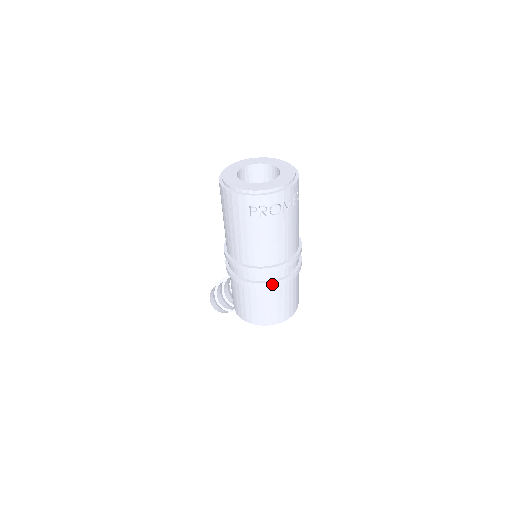
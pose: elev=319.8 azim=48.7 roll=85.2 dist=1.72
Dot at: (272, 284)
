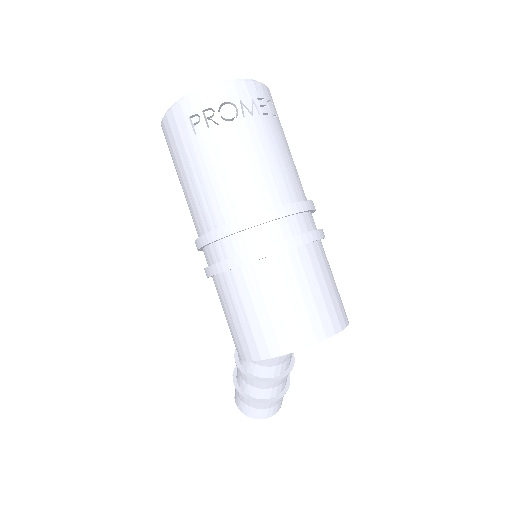
Dot at: (263, 251)
